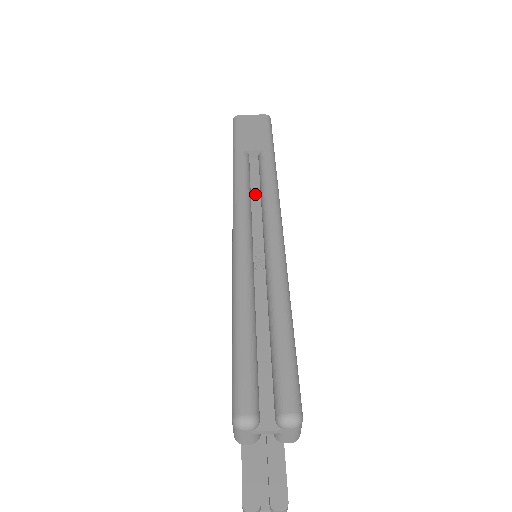
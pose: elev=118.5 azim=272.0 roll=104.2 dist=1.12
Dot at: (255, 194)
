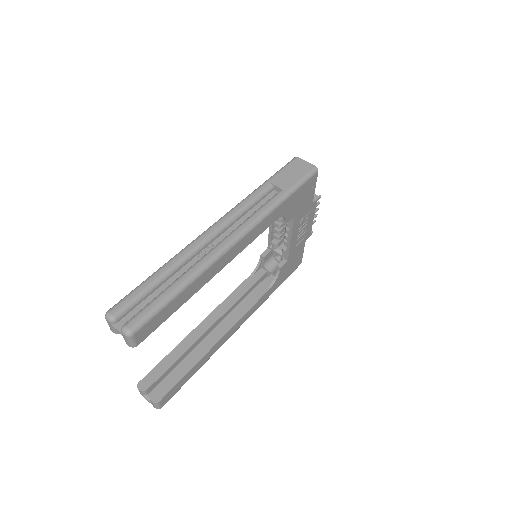
Dot at: (249, 214)
